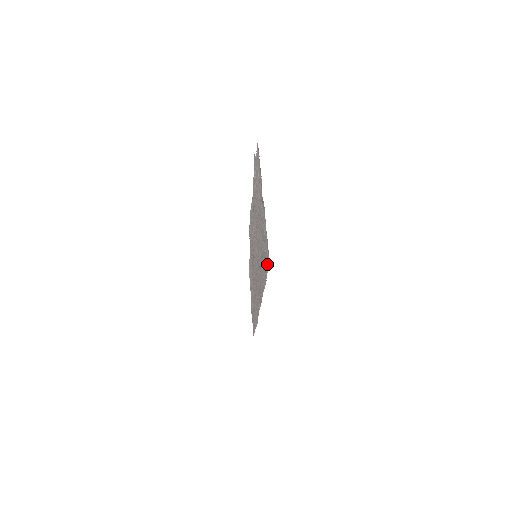
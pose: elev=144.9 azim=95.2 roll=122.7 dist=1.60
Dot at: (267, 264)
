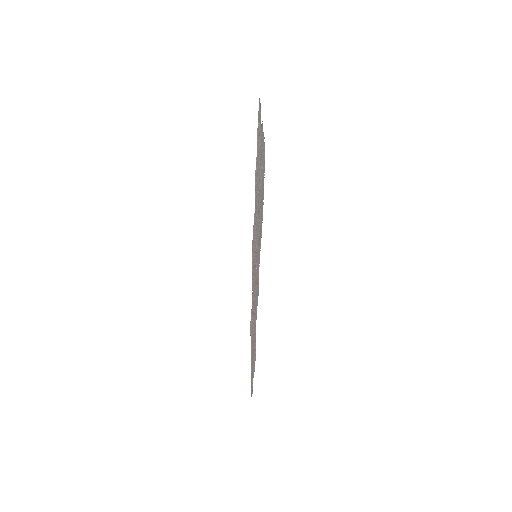
Dot at: (263, 170)
